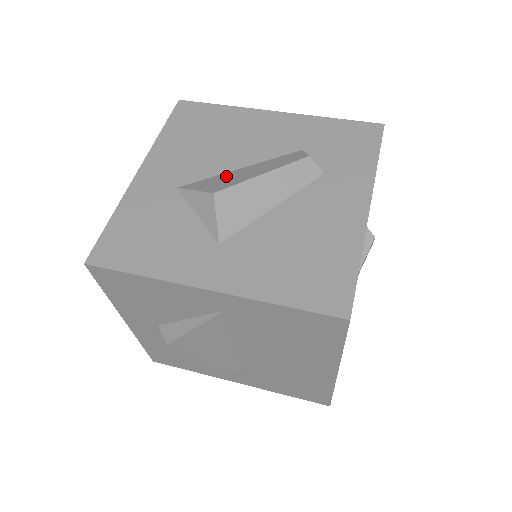
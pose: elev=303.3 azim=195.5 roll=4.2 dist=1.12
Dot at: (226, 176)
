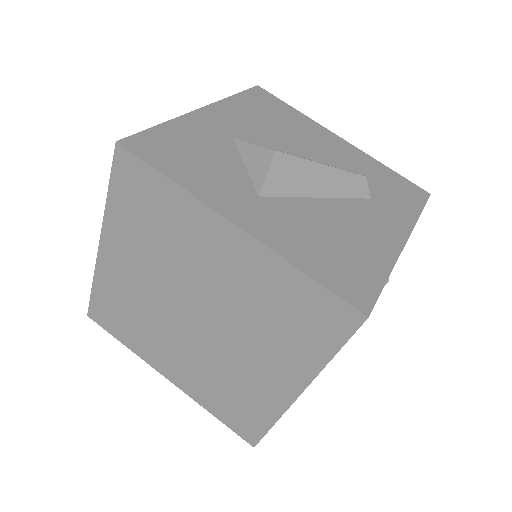
Dot at: occluded
